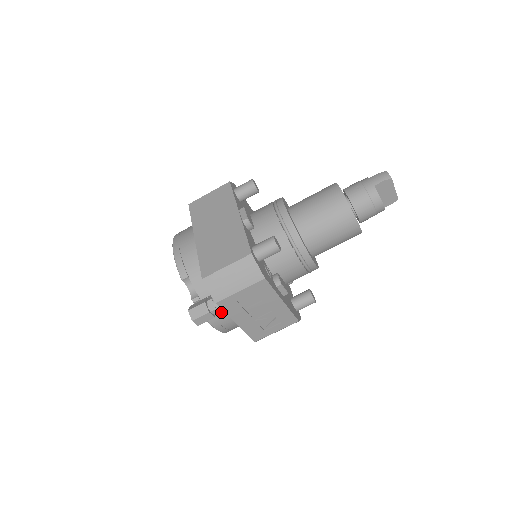
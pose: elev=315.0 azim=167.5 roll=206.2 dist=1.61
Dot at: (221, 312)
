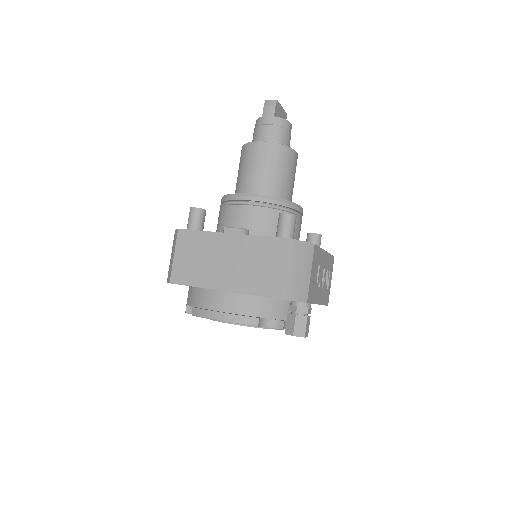
Dot at: (310, 307)
